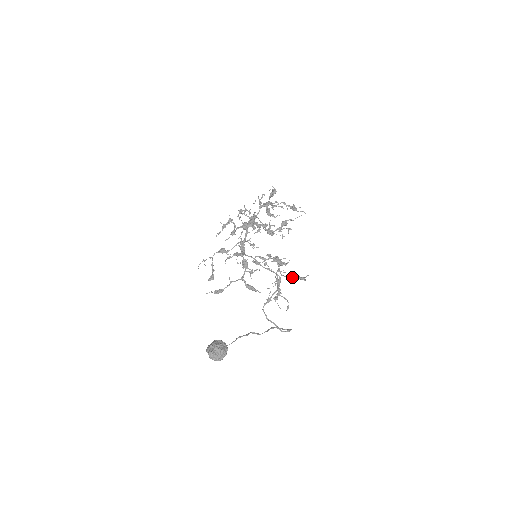
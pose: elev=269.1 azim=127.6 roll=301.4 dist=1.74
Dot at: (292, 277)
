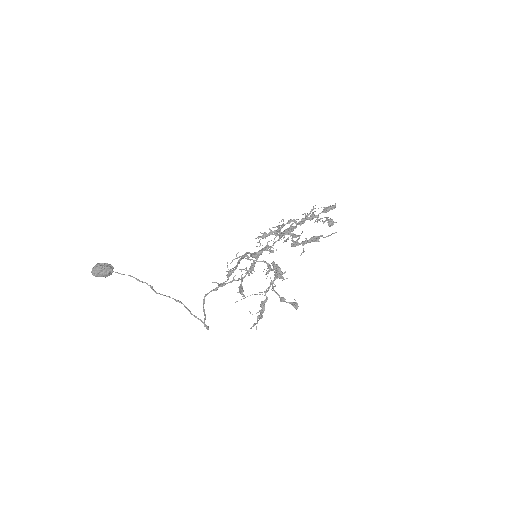
Dot at: occluded
